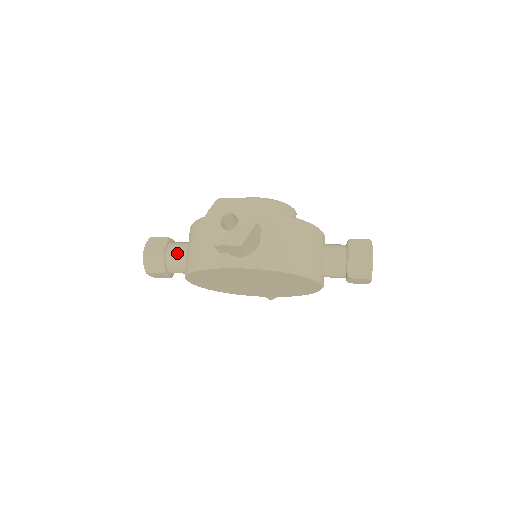
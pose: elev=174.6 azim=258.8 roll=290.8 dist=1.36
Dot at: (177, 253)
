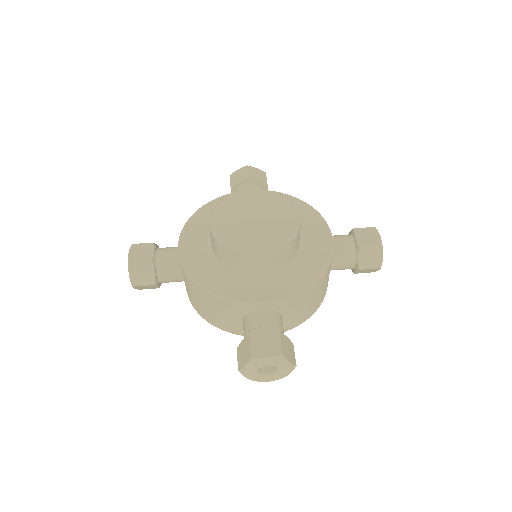
Dot at: (171, 278)
